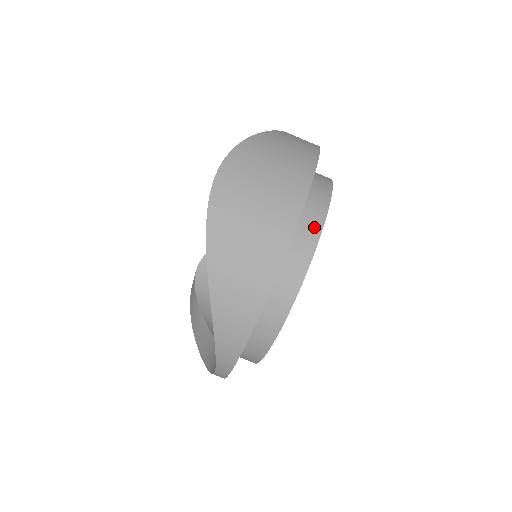
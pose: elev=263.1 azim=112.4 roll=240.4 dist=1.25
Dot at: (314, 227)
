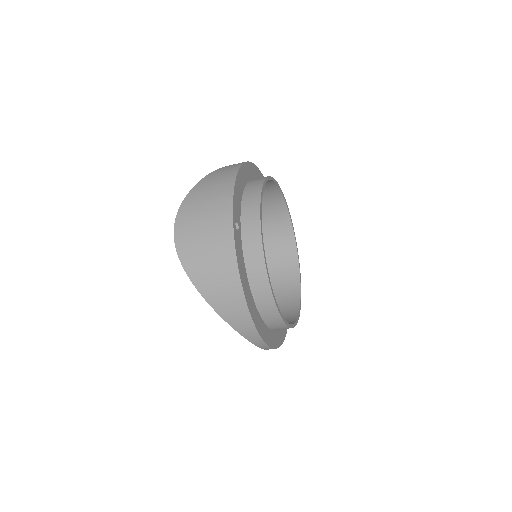
Dot at: (254, 226)
